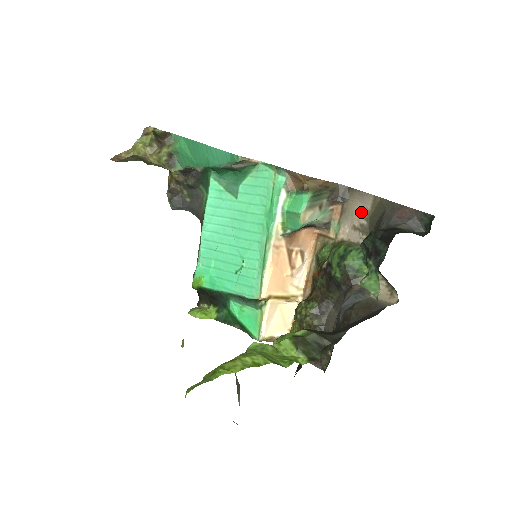
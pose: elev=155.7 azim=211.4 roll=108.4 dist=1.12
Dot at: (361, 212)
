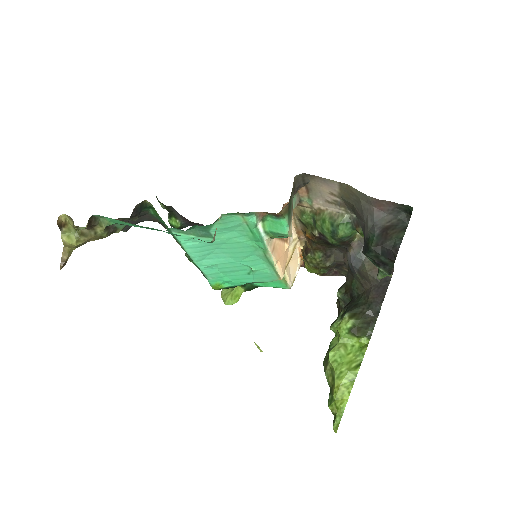
Dot at: (330, 192)
